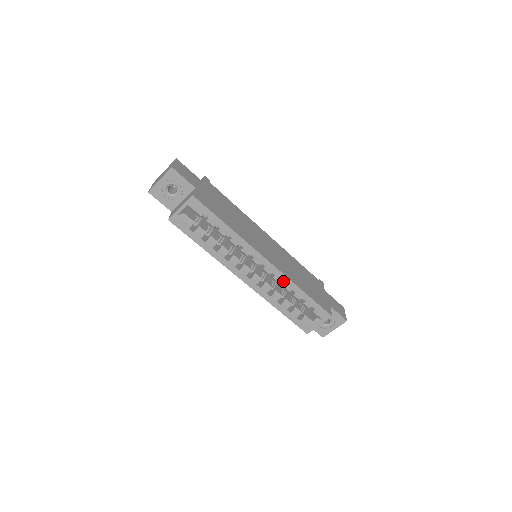
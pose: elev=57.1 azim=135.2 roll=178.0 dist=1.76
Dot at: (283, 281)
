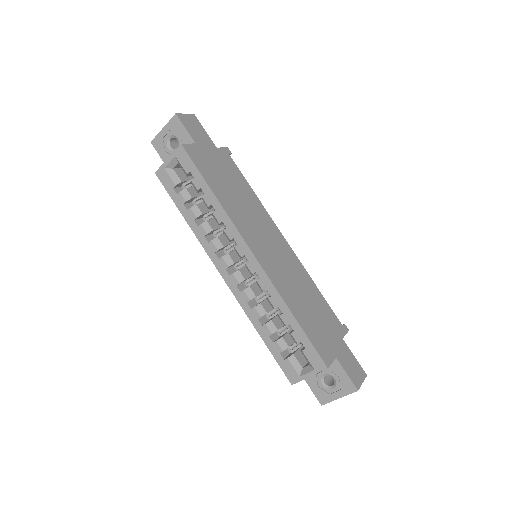
Dot at: (268, 290)
